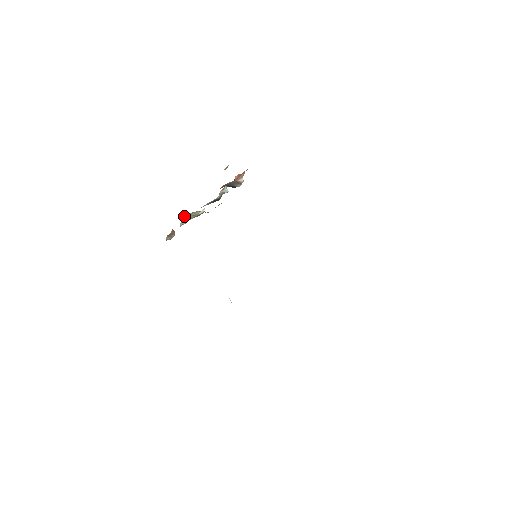
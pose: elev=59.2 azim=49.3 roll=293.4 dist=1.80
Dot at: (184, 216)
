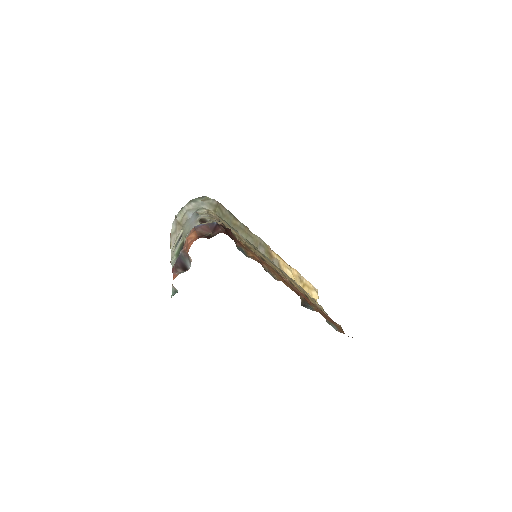
Dot at: (173, 222)
